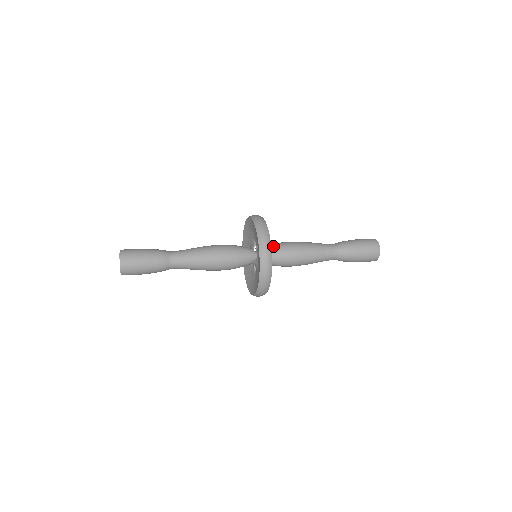
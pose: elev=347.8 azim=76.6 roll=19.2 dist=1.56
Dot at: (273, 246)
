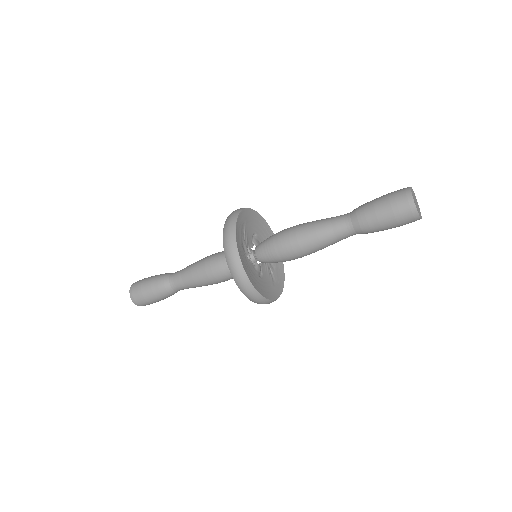
Dot at: occluded
